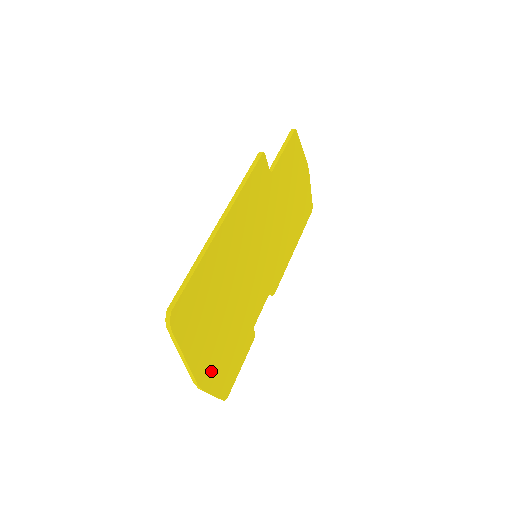
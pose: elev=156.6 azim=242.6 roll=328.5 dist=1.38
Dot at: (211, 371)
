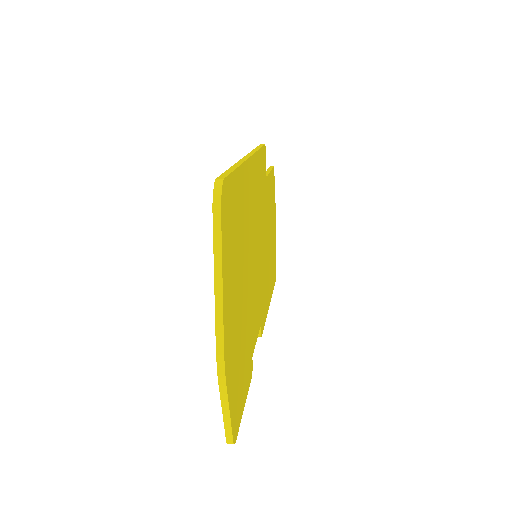
Dot at: (231, 357)
